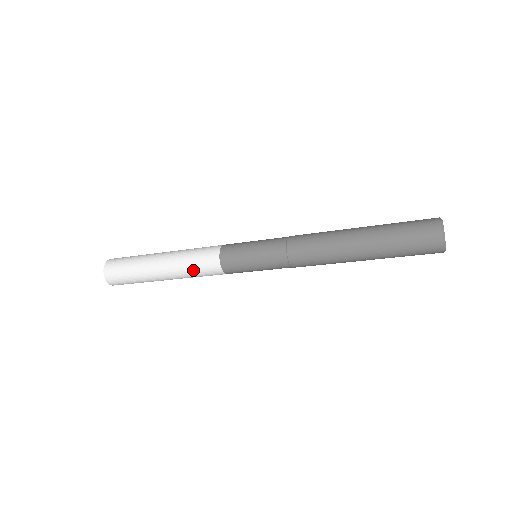
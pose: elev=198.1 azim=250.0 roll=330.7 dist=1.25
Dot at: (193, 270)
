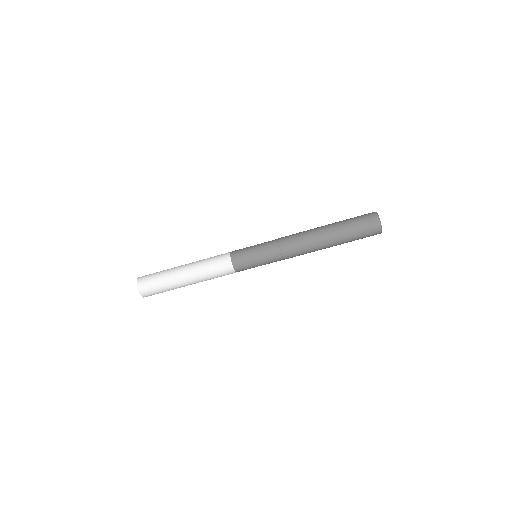
Dot at: (209, 261)
